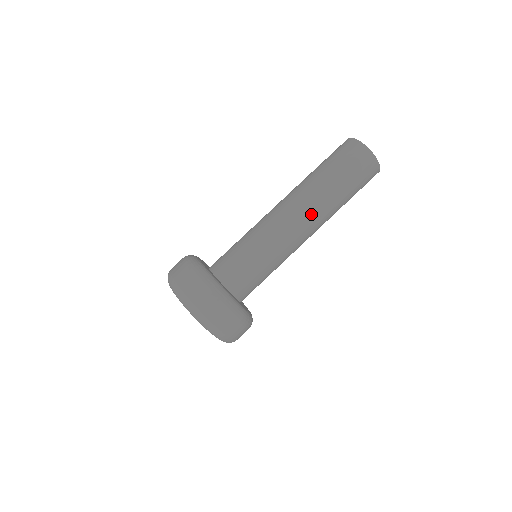
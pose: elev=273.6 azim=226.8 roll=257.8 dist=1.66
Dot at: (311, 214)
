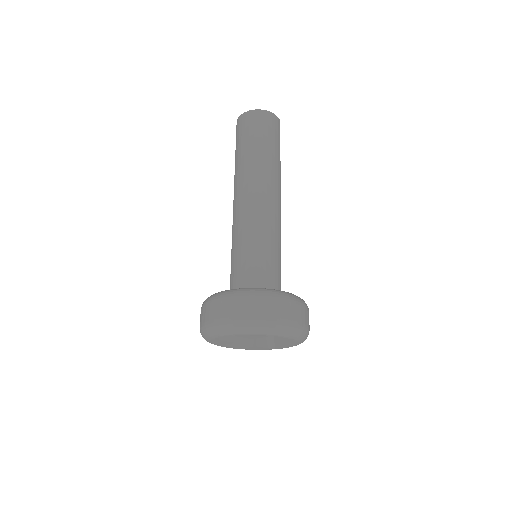
Dot at: (275, 187)
